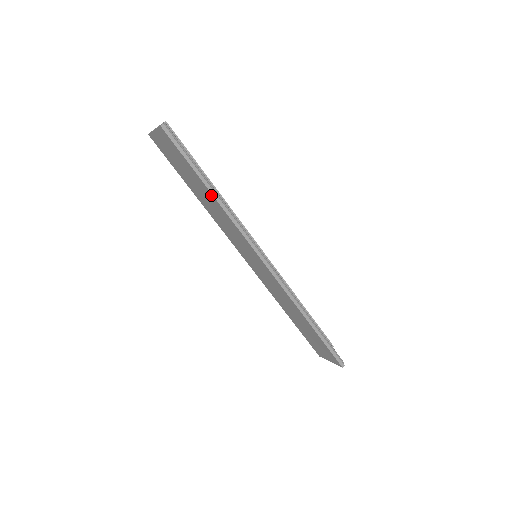
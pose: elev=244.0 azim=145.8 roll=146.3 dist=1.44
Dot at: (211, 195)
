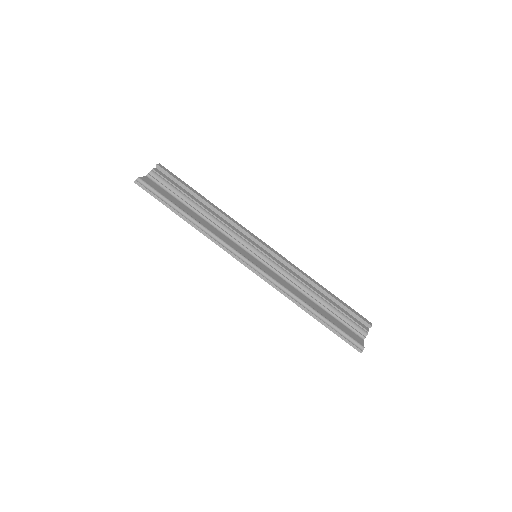
Dot at: (188, 222)
